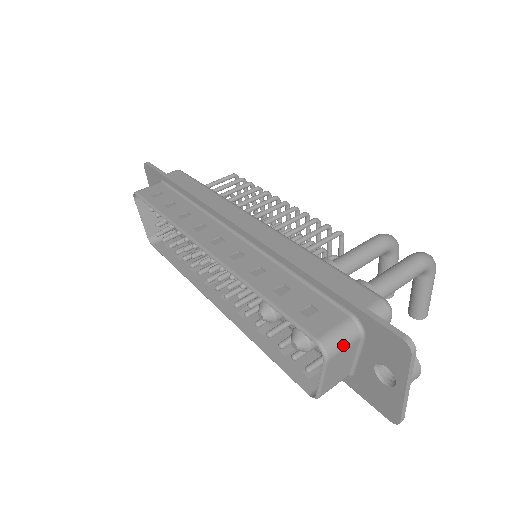
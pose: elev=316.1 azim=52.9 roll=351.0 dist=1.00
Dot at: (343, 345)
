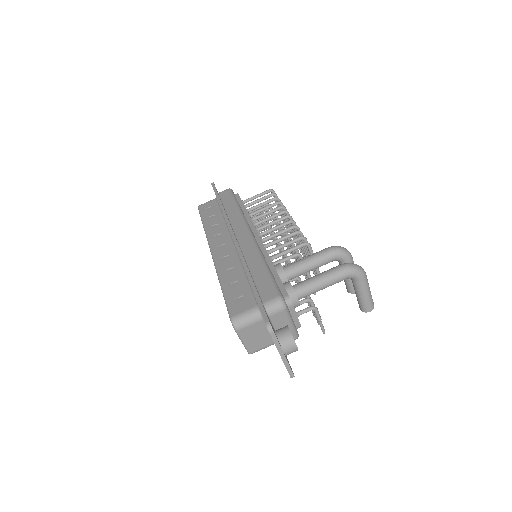
Dot at: (248, 323)
